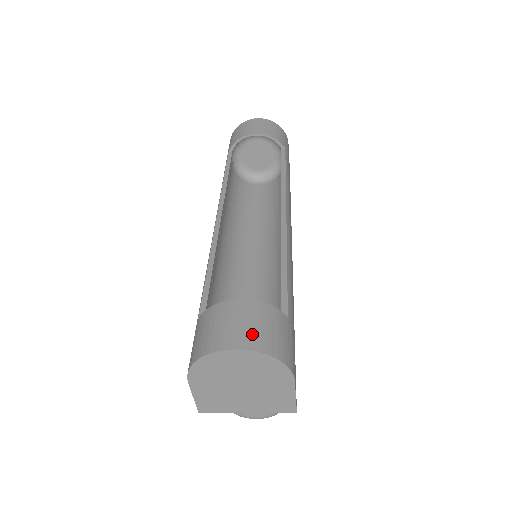
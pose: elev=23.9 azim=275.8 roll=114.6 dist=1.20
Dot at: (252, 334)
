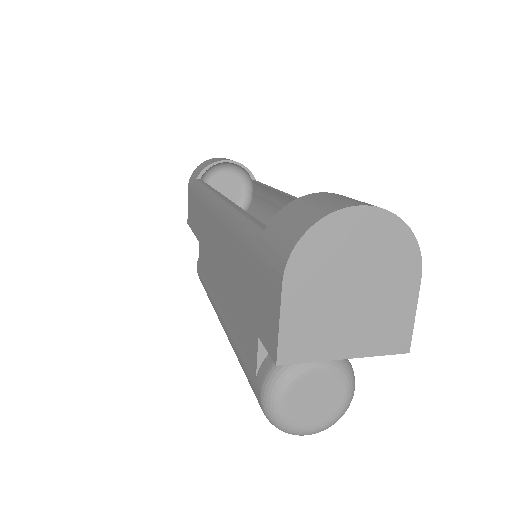
Dot at: (370, 204)
